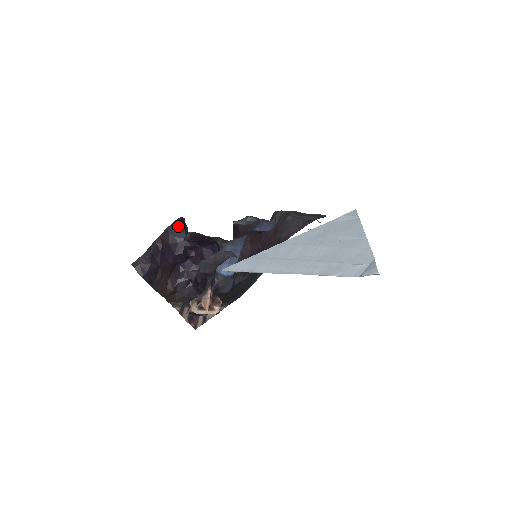
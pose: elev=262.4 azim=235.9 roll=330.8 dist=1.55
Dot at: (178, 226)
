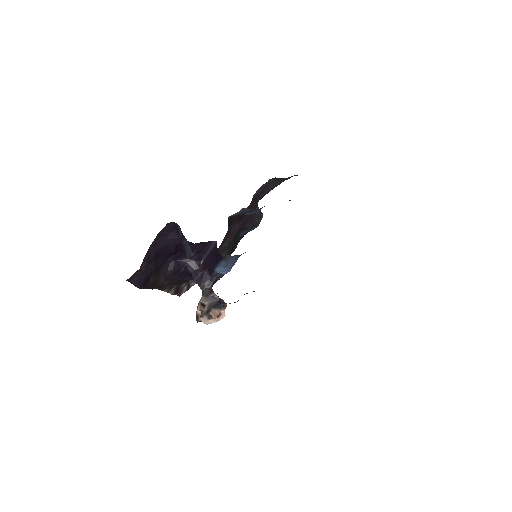
Dot at: (169, 228)
